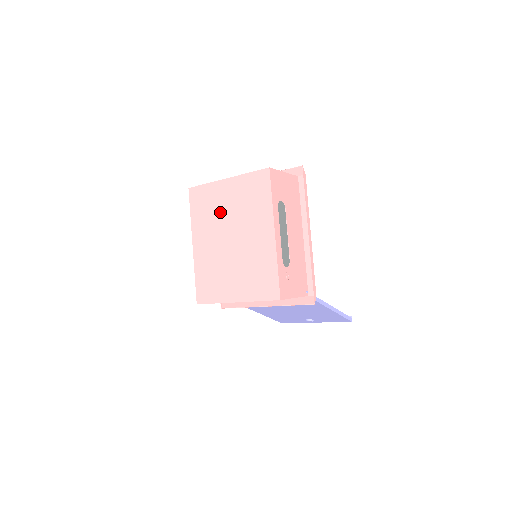
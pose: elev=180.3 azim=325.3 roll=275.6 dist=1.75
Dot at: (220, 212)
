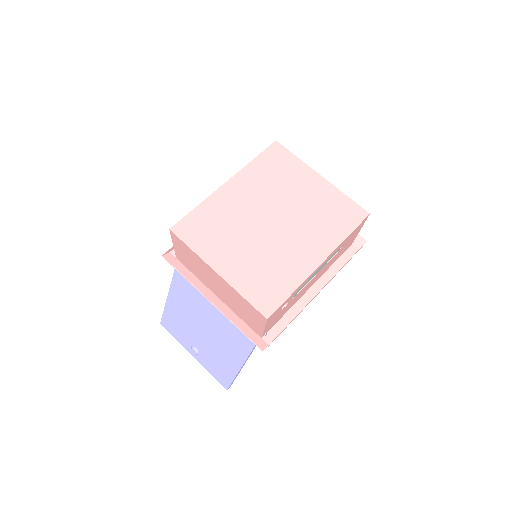
Dot at: (287, 190)
